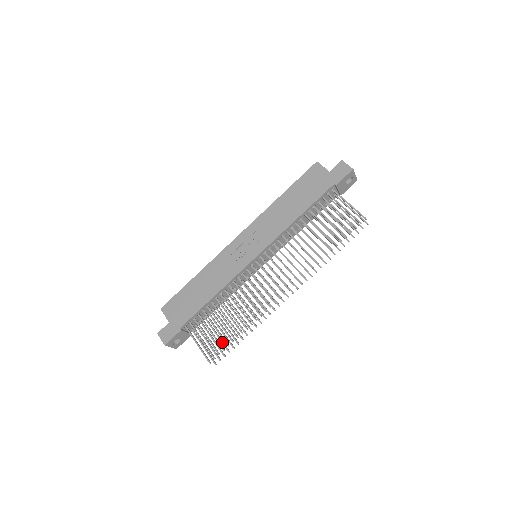
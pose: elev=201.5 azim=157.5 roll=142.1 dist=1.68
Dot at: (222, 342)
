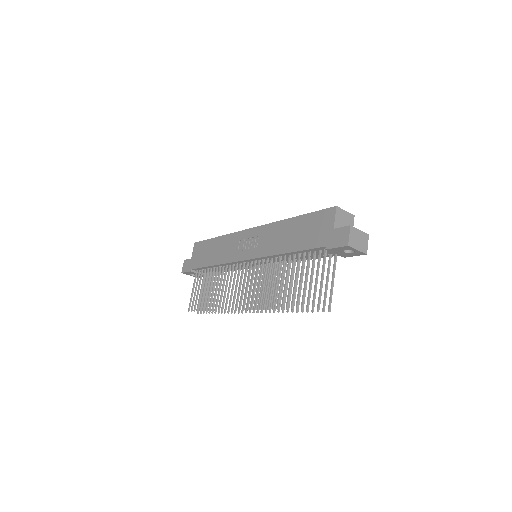
Dot at: occluded
